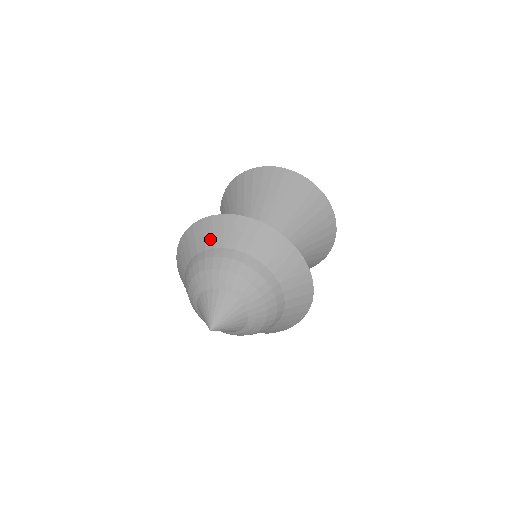
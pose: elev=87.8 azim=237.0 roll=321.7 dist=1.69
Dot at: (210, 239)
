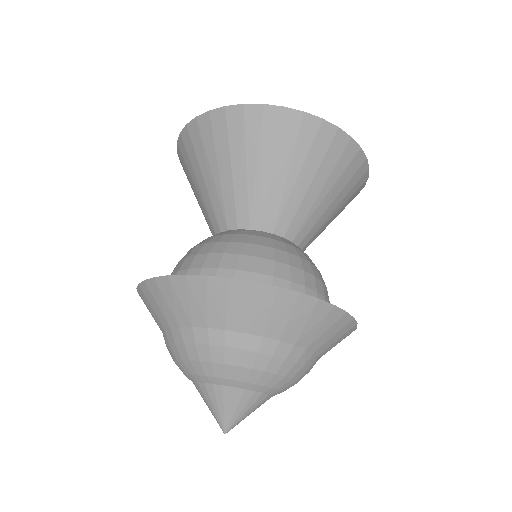
Dot at: (168, 313)
